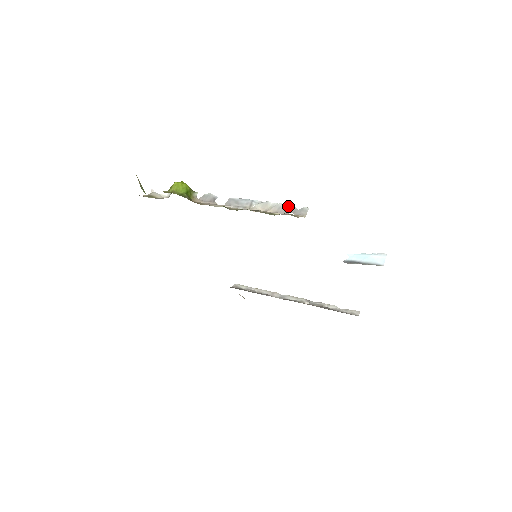
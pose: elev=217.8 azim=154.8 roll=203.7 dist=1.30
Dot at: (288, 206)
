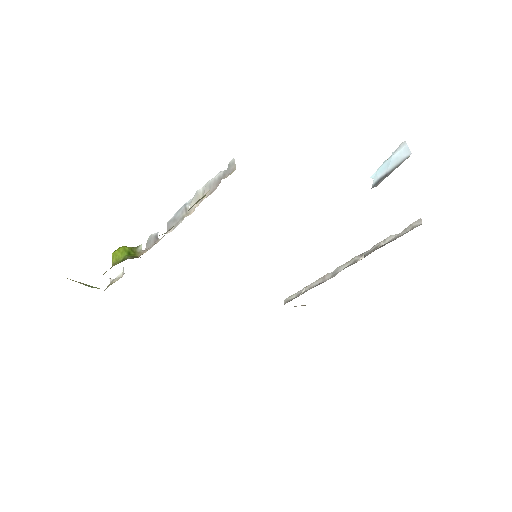
Dot at: (215, 176)
